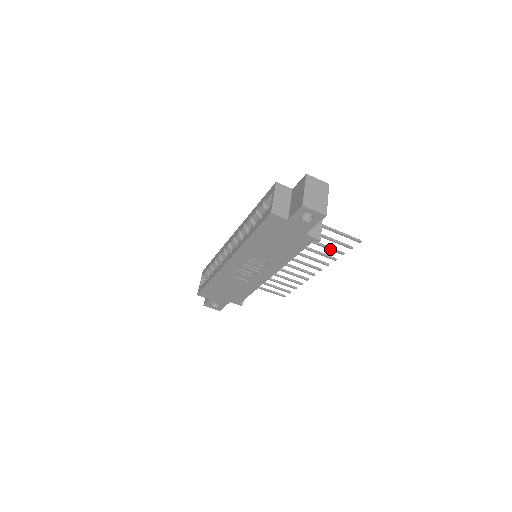
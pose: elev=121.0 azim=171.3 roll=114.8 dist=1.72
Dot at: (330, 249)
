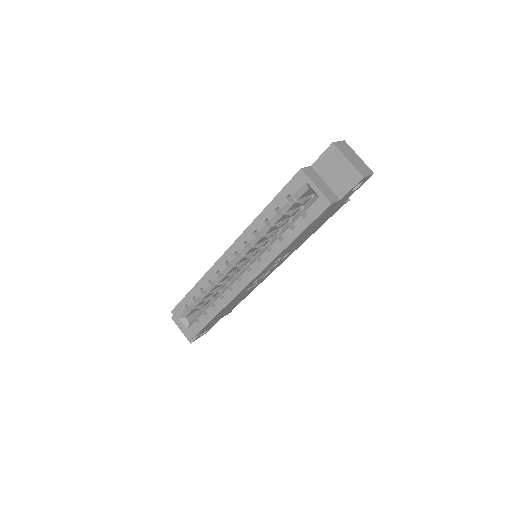
Dot at: occluded
